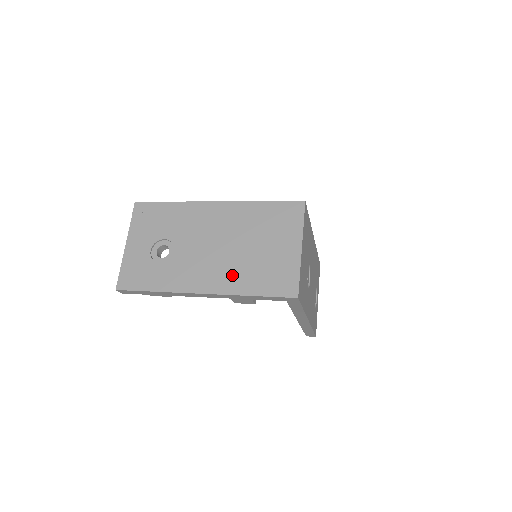
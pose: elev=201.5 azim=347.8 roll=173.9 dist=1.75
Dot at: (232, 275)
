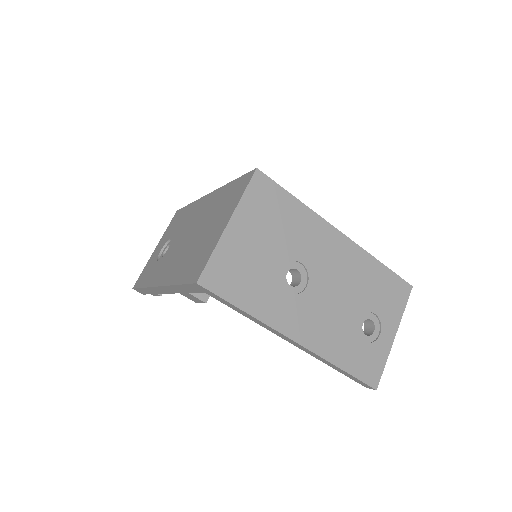
Dot at: (178, 265)
